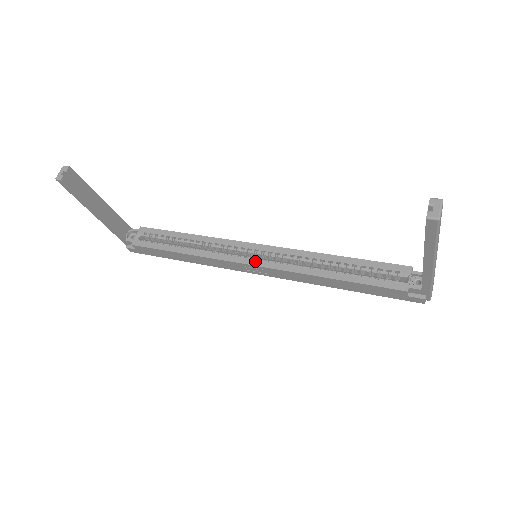
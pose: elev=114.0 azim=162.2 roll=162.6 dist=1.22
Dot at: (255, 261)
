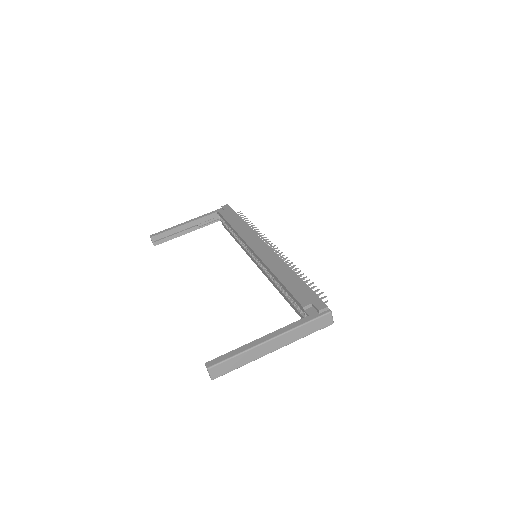
Dot at: (255, 262)
